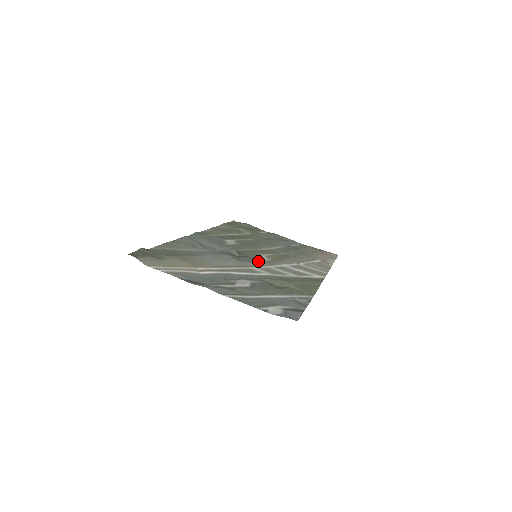
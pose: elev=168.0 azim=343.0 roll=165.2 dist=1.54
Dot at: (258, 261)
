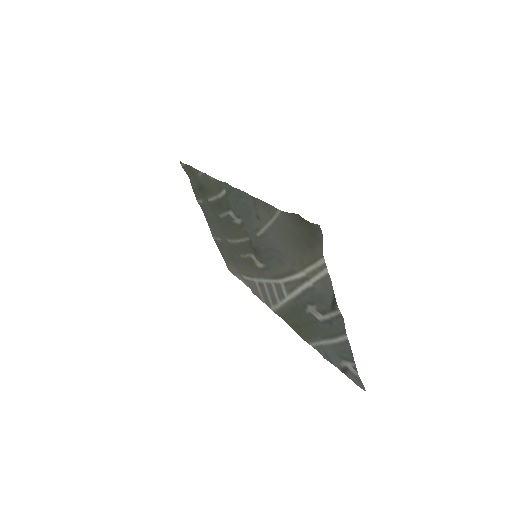
Dot at: (267, 268)
